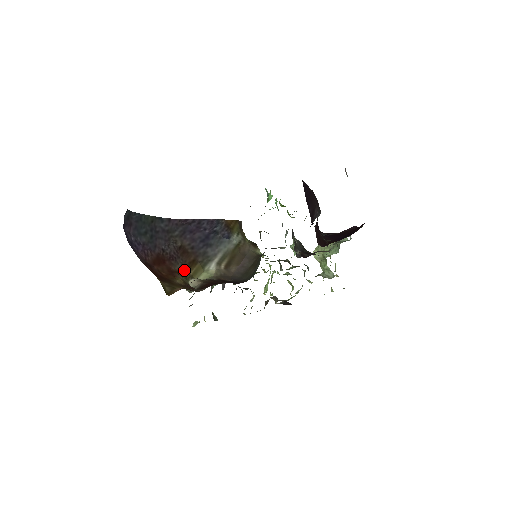
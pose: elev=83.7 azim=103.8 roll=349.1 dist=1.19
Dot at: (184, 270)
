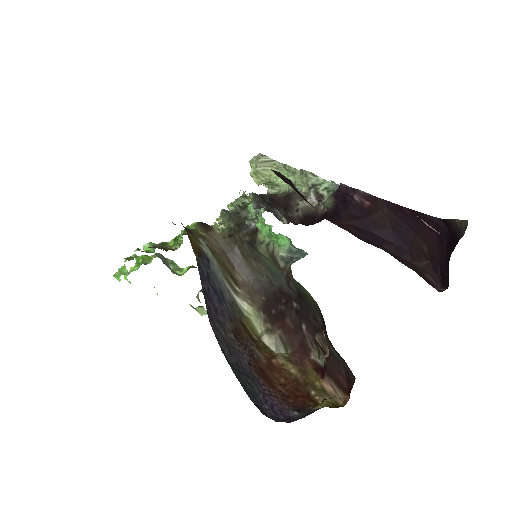
Dot at: (258, 345)
